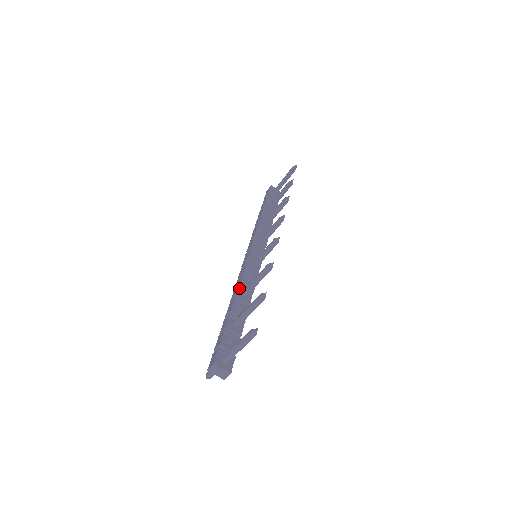
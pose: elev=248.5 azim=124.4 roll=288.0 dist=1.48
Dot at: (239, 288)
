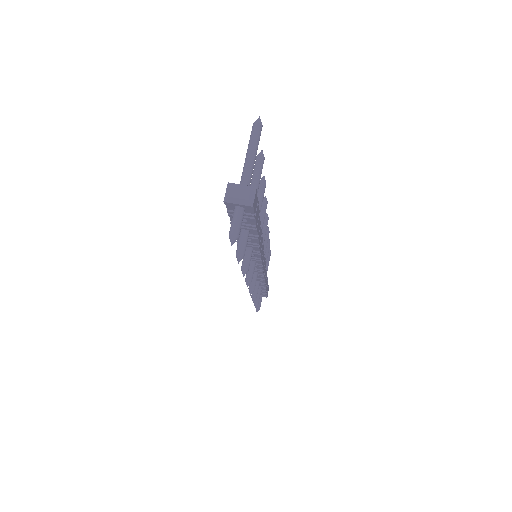
Dot at: occluded
